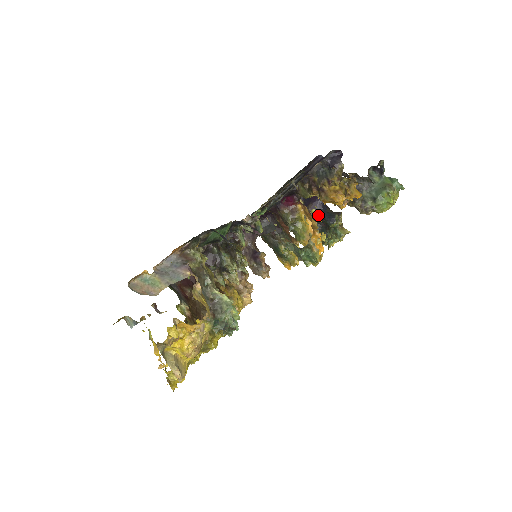
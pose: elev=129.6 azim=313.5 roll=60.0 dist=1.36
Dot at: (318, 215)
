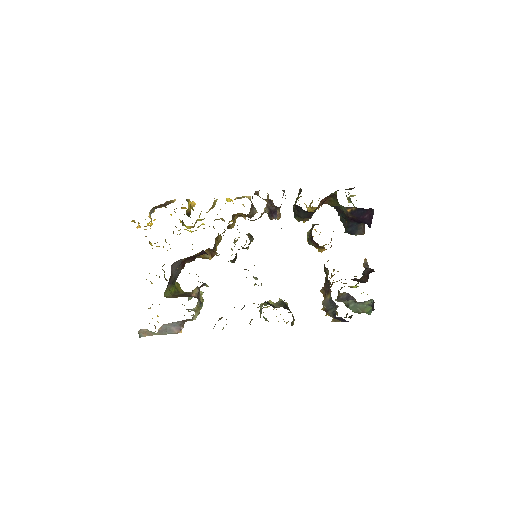
Dot at: (350, 222)
